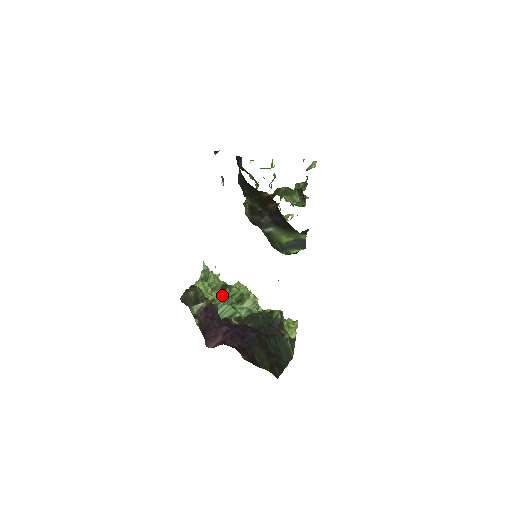
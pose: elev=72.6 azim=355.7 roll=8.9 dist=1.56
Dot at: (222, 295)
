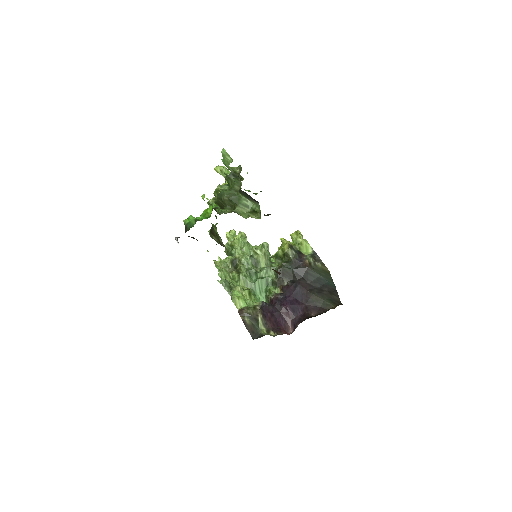
Dot at: (246, 278)
